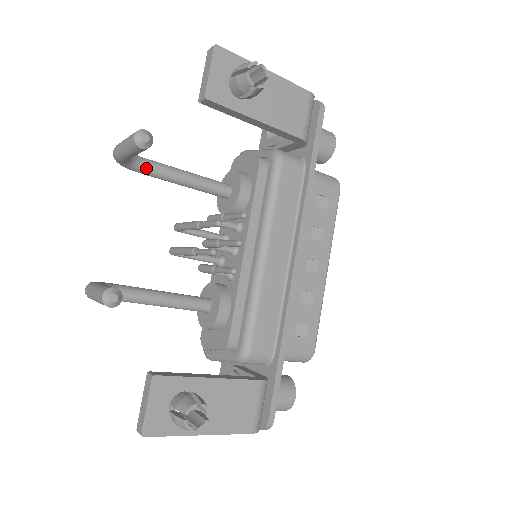
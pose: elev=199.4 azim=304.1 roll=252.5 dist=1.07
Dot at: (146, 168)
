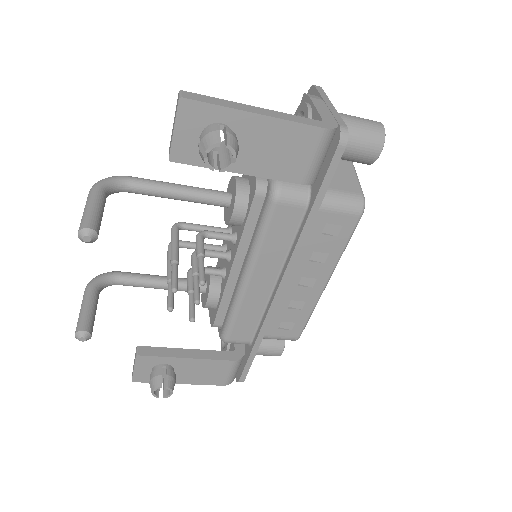
Dot at: (132, 191)
